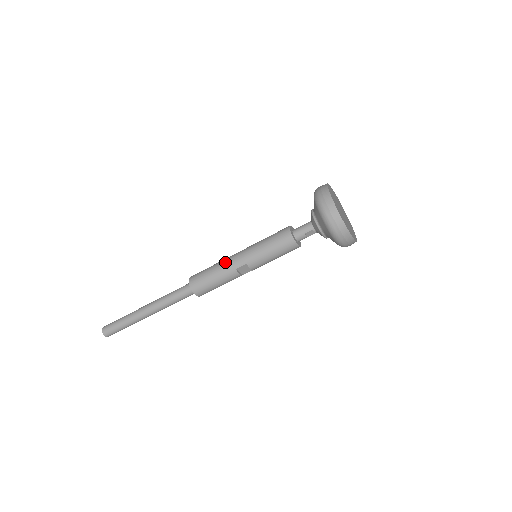
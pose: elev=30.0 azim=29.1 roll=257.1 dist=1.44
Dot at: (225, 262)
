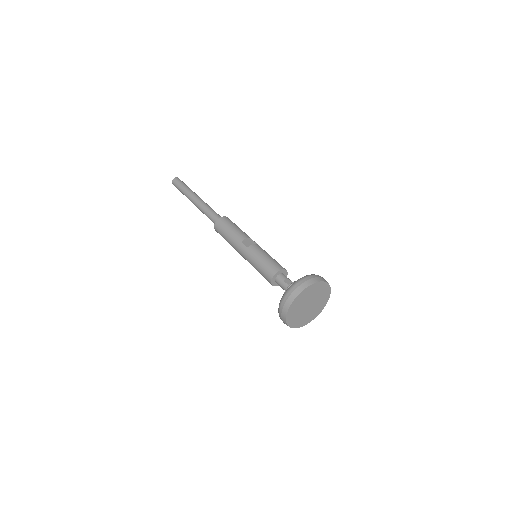
Dot at: (234, 244)
